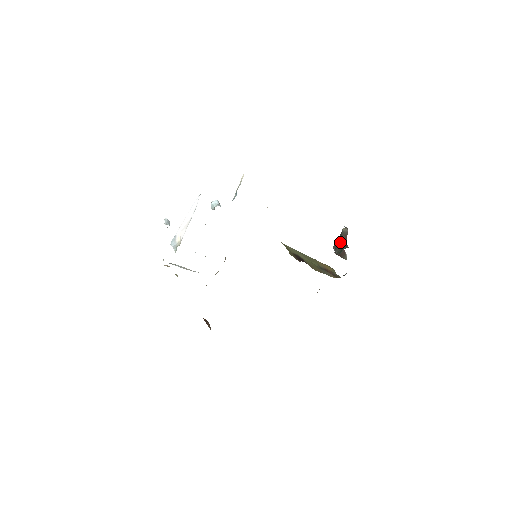
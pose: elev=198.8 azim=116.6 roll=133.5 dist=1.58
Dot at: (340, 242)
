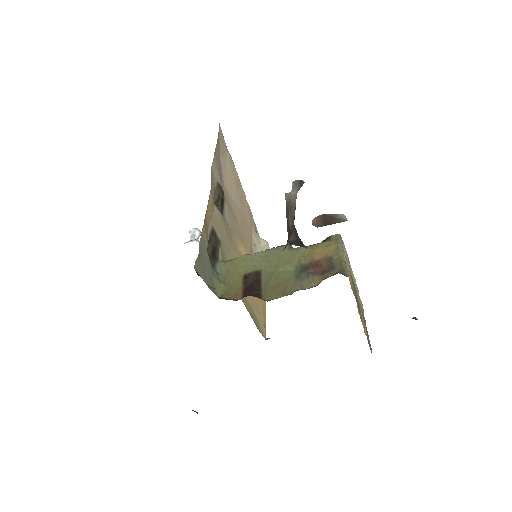
Dot at: (287, 228)
